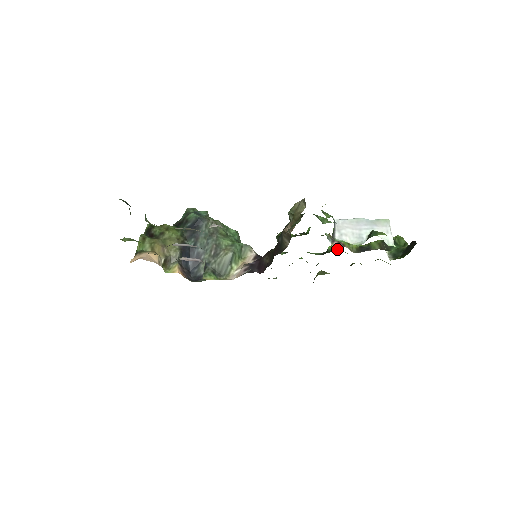
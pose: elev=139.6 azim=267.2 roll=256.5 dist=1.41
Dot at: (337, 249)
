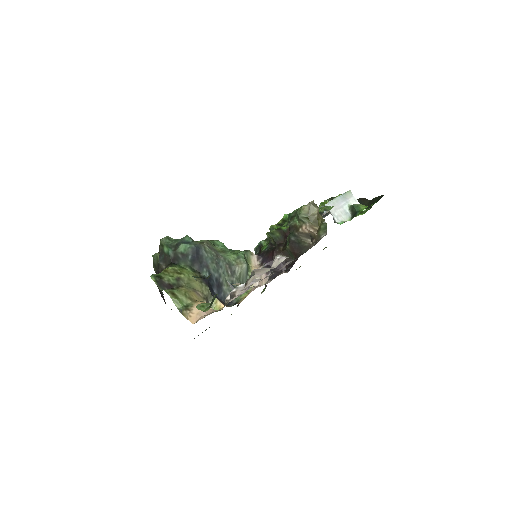
Dot at: occluded
